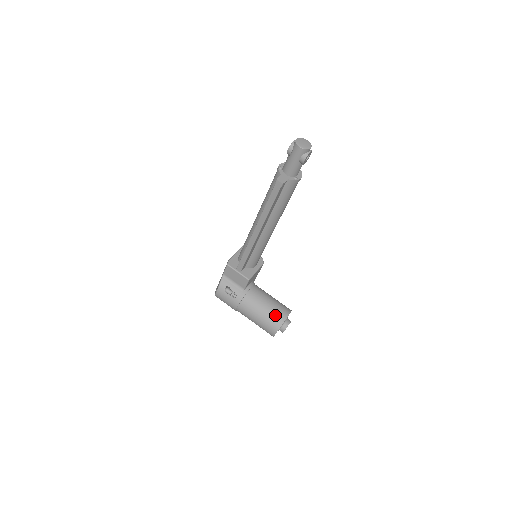
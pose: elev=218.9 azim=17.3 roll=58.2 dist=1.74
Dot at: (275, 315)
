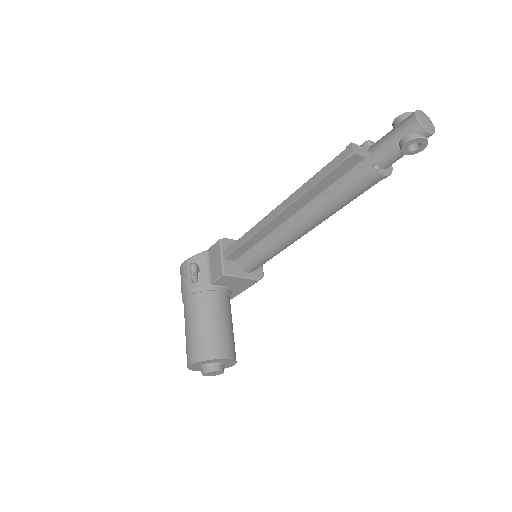
Dot at: (212, 342)
